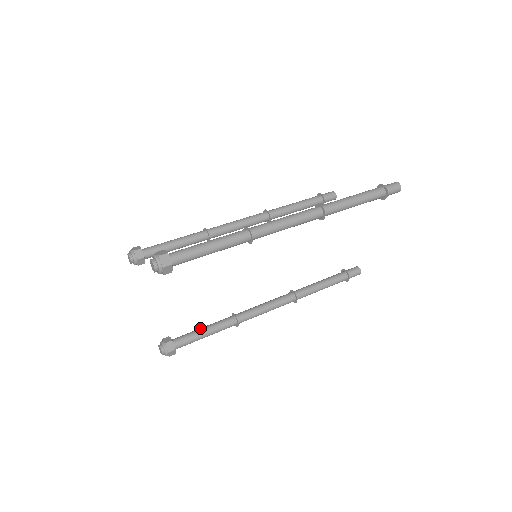
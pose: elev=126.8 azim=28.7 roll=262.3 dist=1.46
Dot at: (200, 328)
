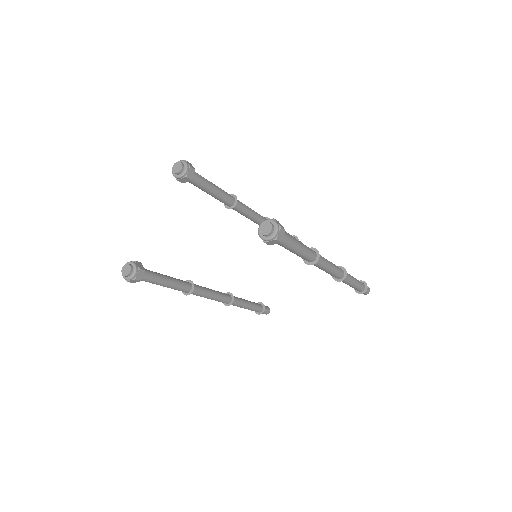
Dot at: (165, 275)
